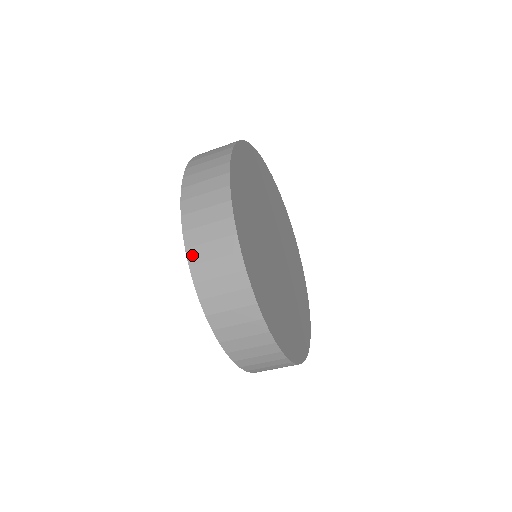
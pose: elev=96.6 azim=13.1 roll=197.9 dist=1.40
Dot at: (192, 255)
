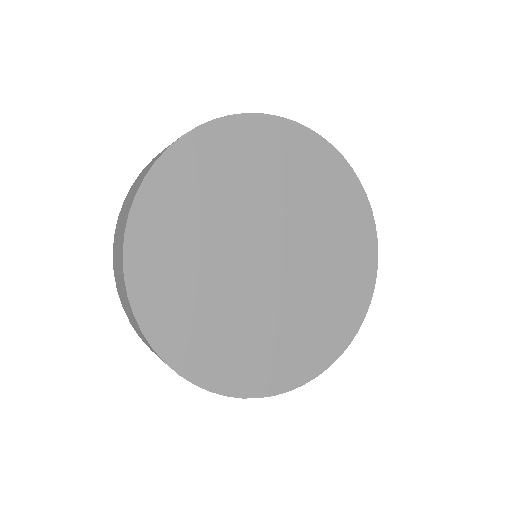
Dot at: (114, 244)
